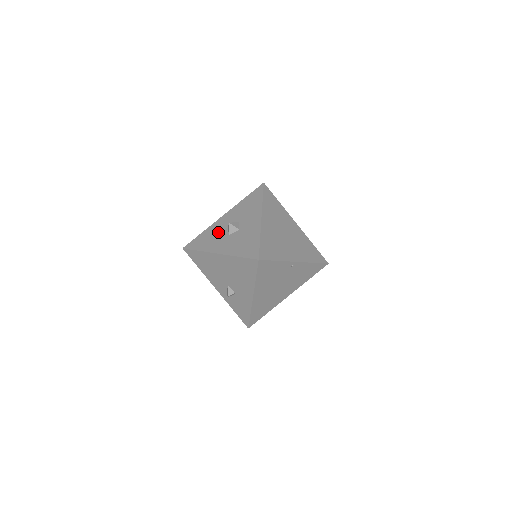
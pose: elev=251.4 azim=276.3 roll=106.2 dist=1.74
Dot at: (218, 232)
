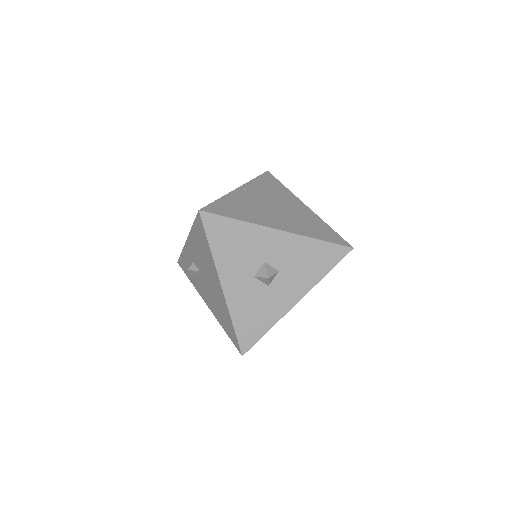
Dot at: (251, 253)
